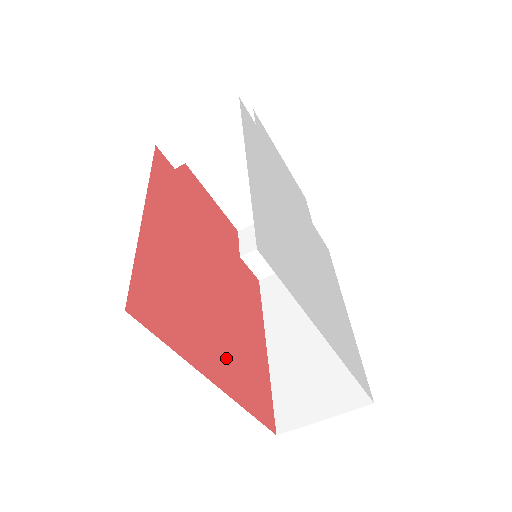
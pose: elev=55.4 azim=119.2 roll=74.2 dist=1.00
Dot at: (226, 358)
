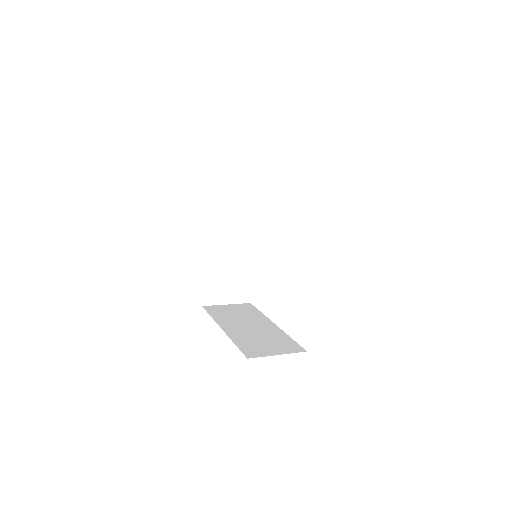
Dot at: occluded
